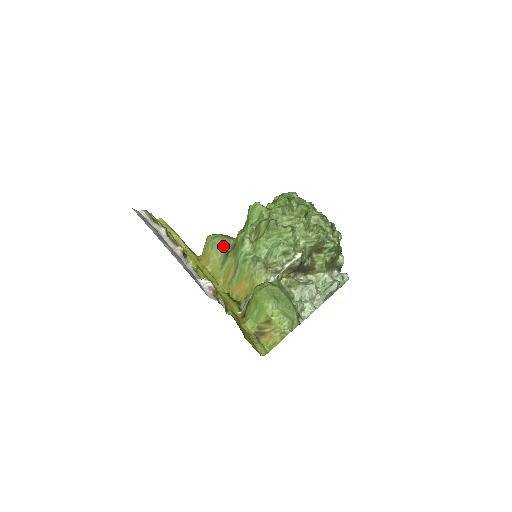
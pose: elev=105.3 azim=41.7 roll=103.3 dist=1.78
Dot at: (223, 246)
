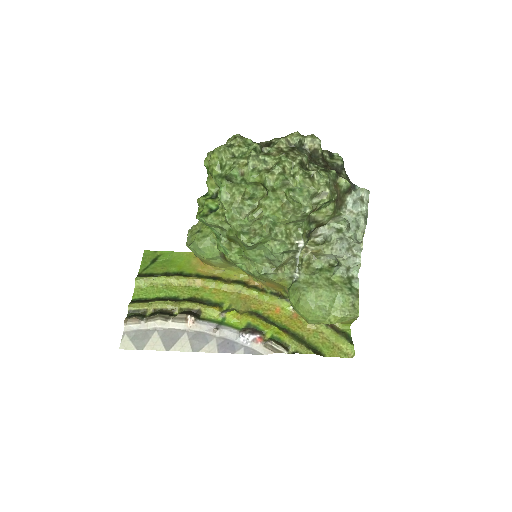
Dot at: (212, 253)
